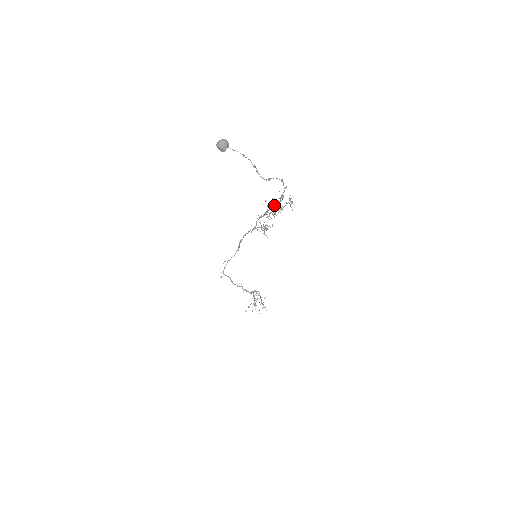
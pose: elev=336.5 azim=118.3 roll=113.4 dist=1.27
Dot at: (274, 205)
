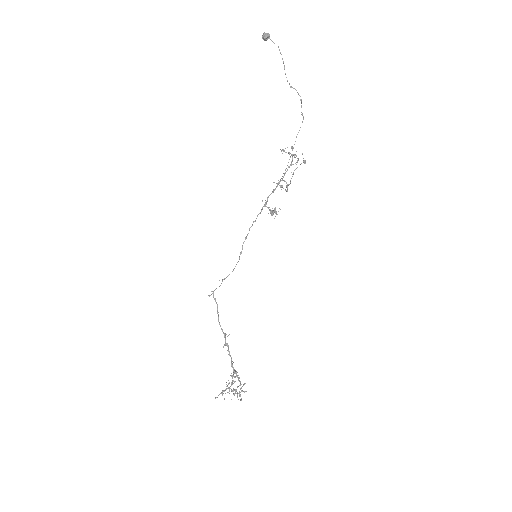
Dot at: (289, 153)
